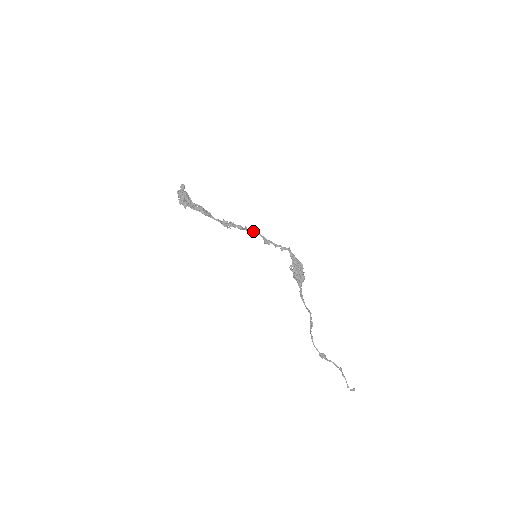
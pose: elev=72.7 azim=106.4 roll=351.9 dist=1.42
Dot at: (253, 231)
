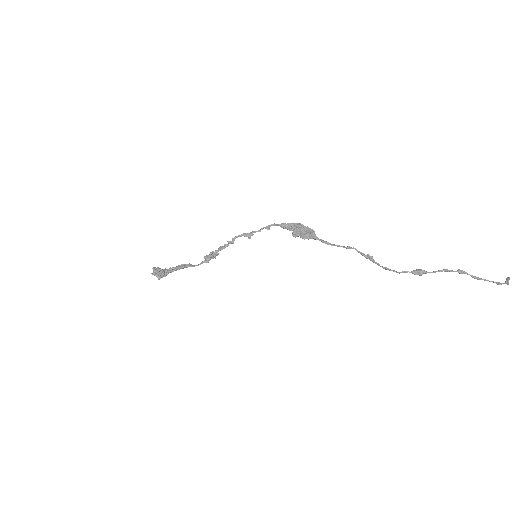
Dot at: occluded
